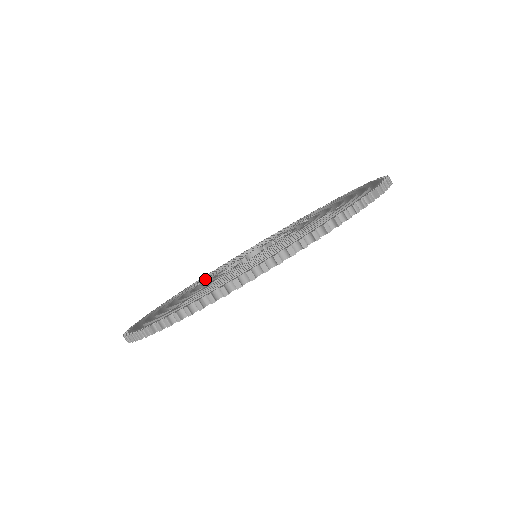
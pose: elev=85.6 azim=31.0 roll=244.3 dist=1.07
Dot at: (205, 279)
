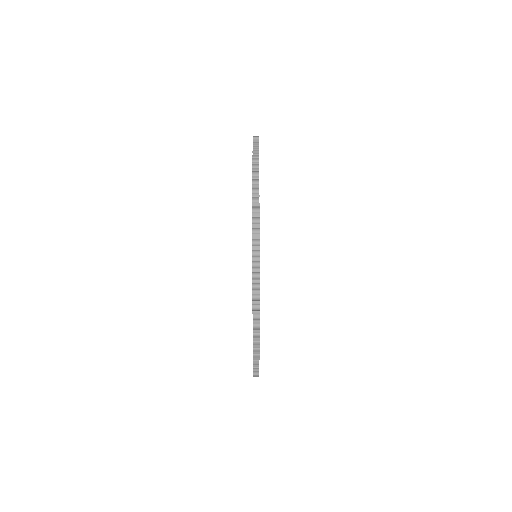
Dot at: occluded
